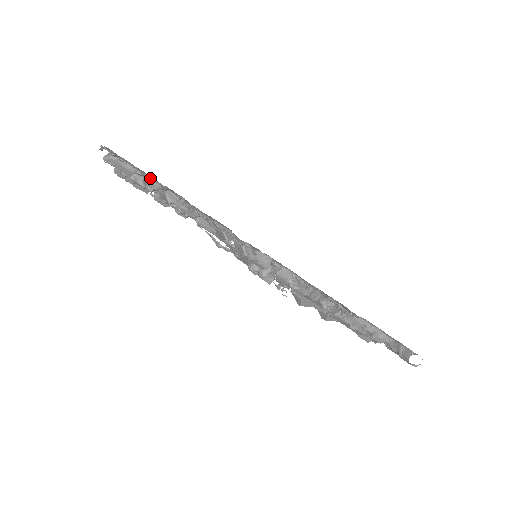
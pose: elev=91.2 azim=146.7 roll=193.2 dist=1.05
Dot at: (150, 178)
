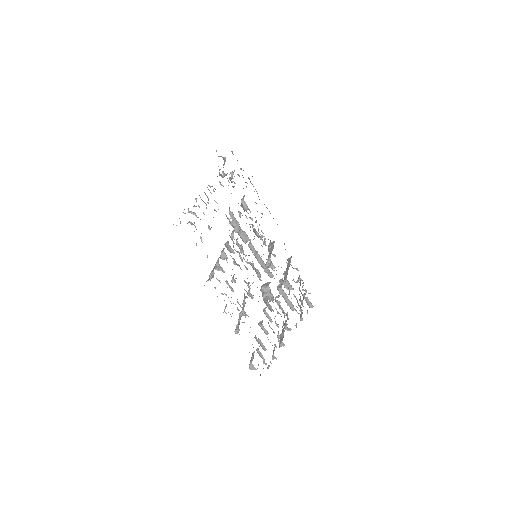
Dot at: occluded
